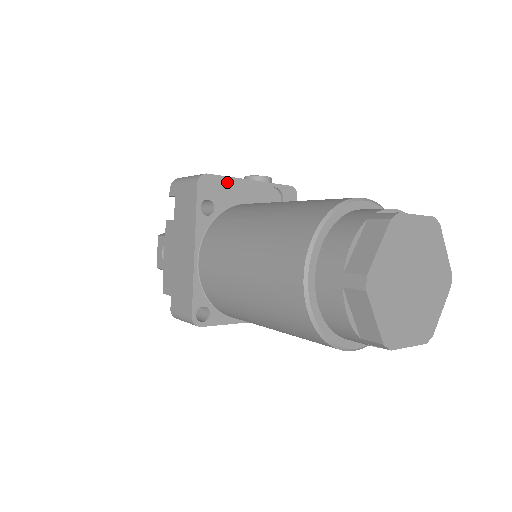
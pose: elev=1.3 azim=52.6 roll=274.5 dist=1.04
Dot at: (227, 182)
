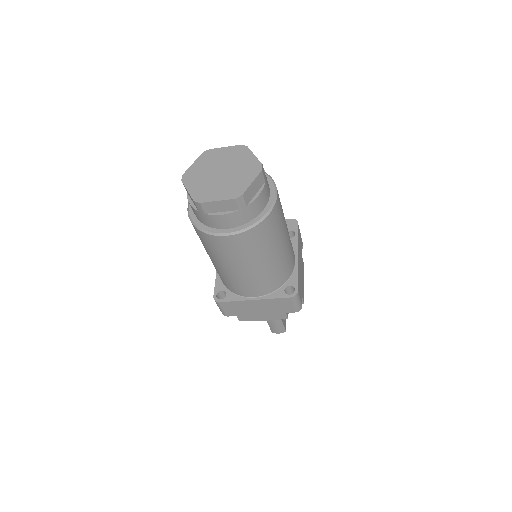
Dot at: occluded
